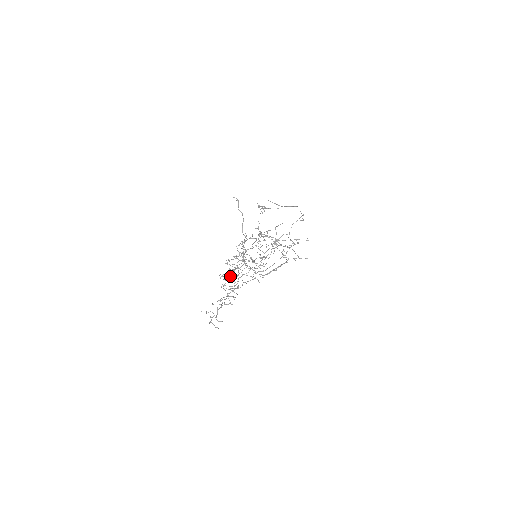
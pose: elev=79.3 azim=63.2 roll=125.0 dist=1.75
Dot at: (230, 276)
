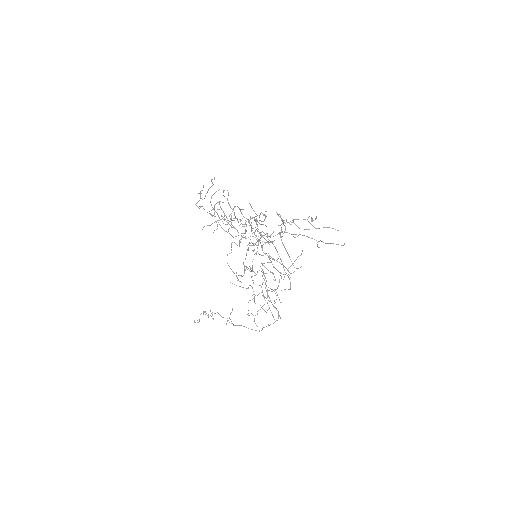
Dot at: occluded
